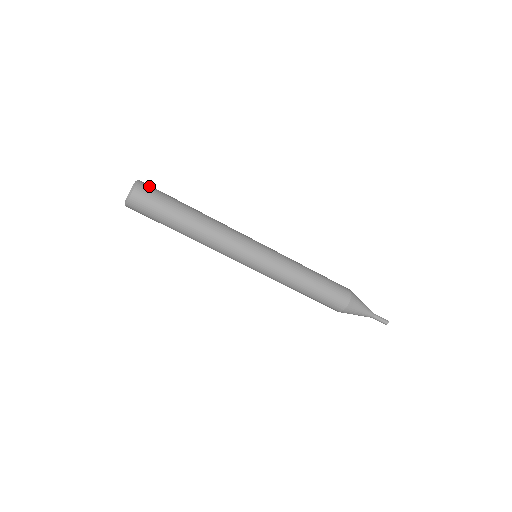
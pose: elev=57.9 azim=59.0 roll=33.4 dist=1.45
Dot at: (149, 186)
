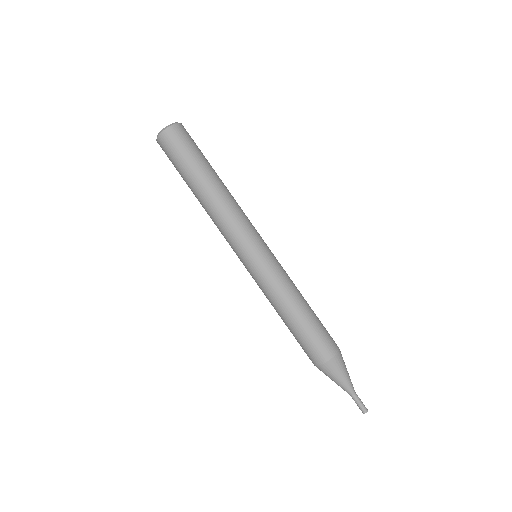
Dot at: occluded
